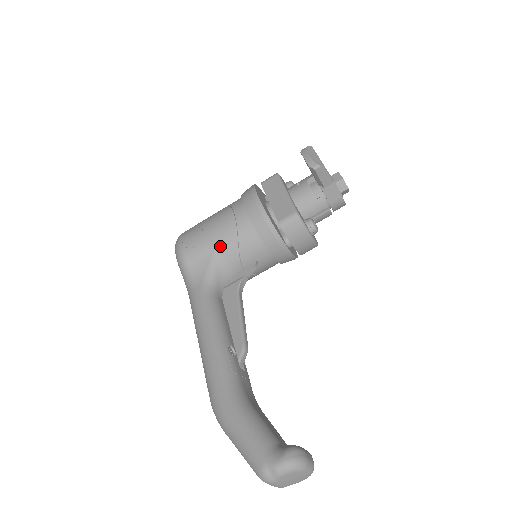
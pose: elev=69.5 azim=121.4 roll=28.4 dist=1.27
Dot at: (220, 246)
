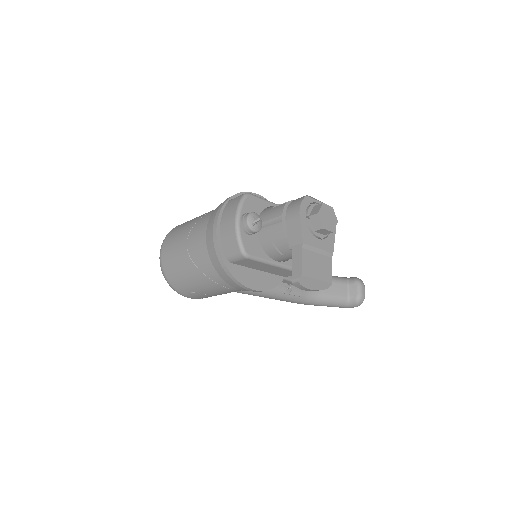
Dot at: occluded
